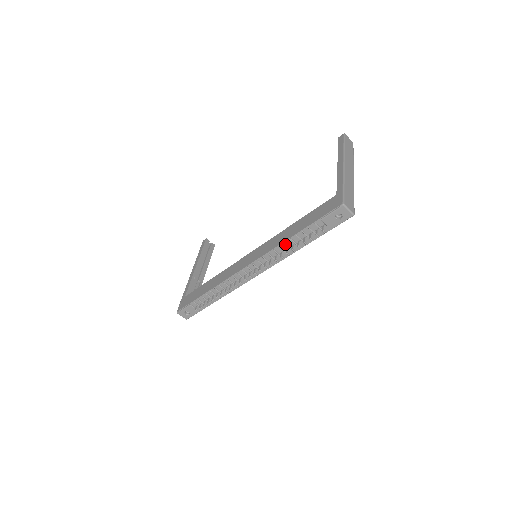
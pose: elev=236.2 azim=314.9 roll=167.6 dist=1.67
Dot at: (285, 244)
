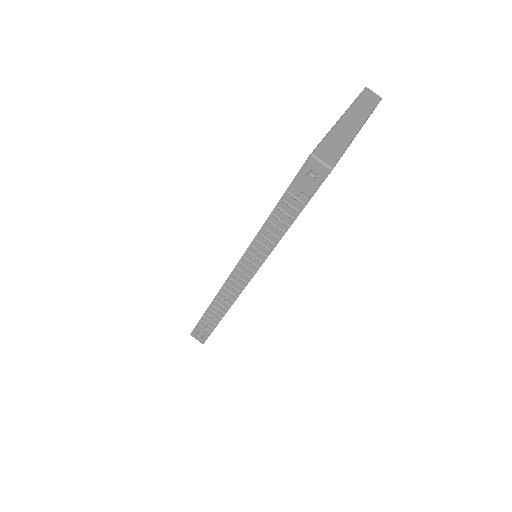
Dot at: (264, 229)
